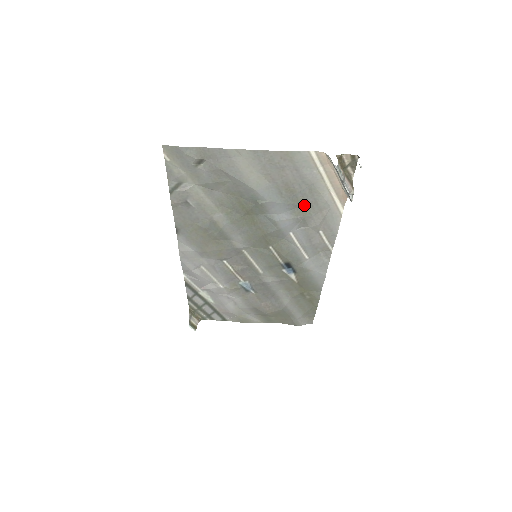
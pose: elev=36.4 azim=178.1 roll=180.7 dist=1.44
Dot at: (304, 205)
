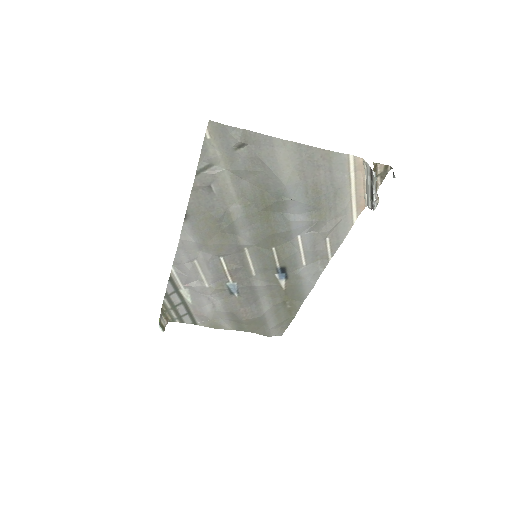
Dot at: (323, 209)
